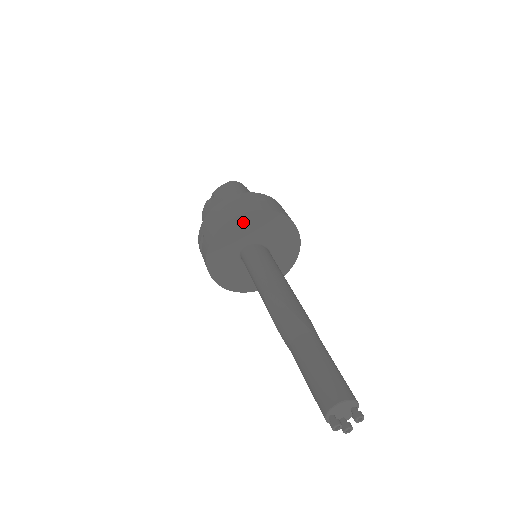
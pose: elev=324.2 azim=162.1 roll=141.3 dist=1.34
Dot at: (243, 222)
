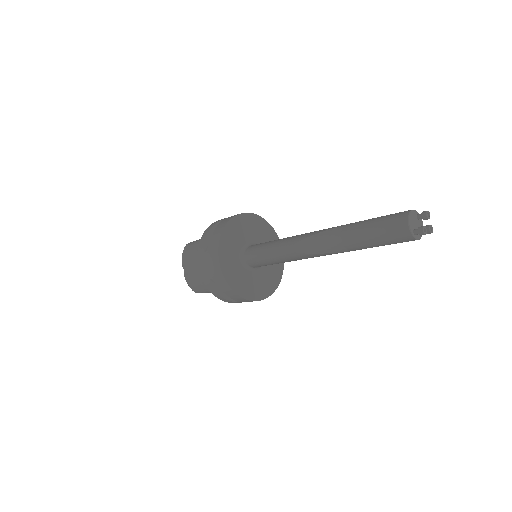
Dot at: (227, 239)
